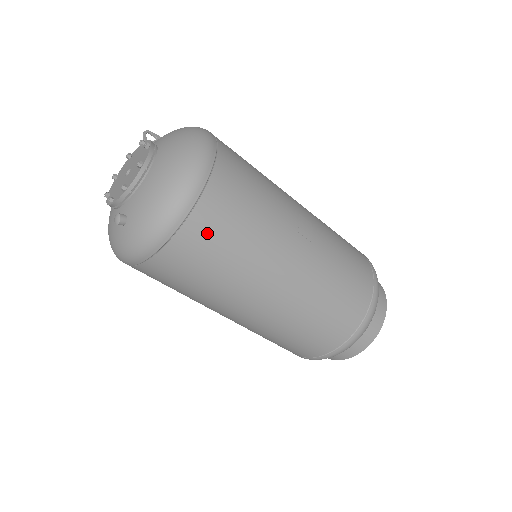
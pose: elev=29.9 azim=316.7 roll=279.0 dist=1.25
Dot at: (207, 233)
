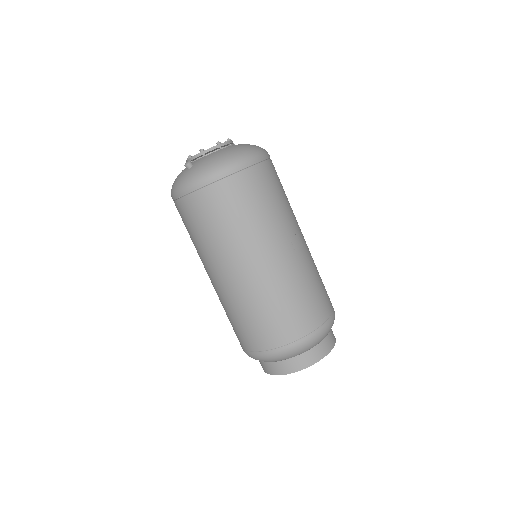
Dot at: (233, 194)
